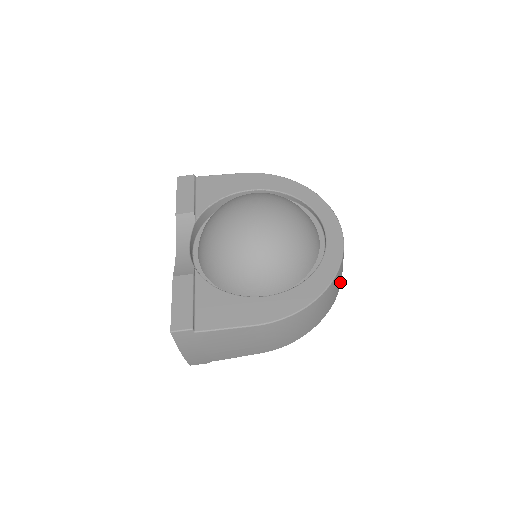
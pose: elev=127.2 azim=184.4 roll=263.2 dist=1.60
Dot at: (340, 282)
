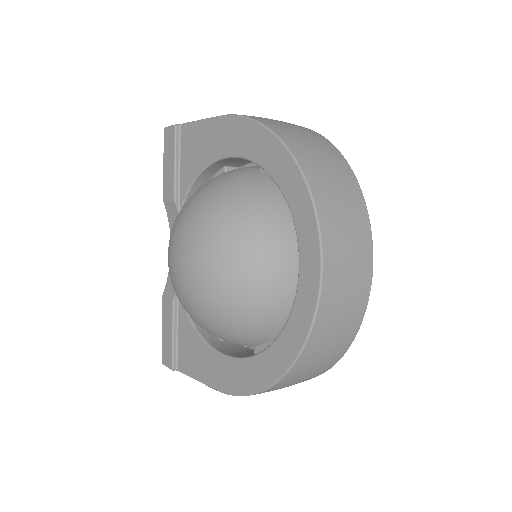
Dot at: (347, 331)
